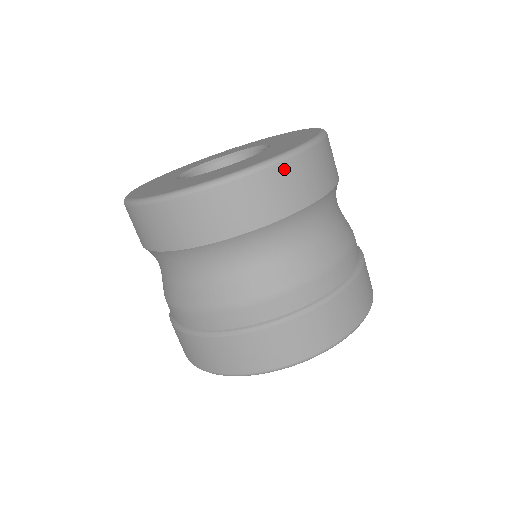
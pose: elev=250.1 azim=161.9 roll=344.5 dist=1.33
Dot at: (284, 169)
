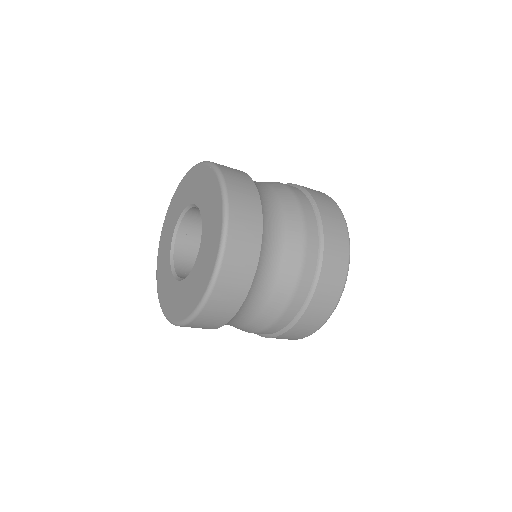
Dot at: (232, 238)
